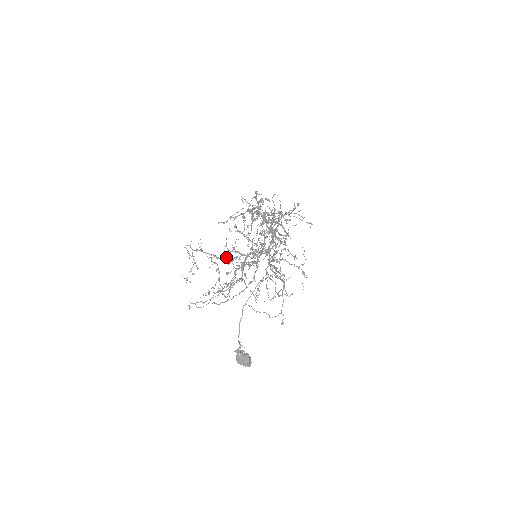
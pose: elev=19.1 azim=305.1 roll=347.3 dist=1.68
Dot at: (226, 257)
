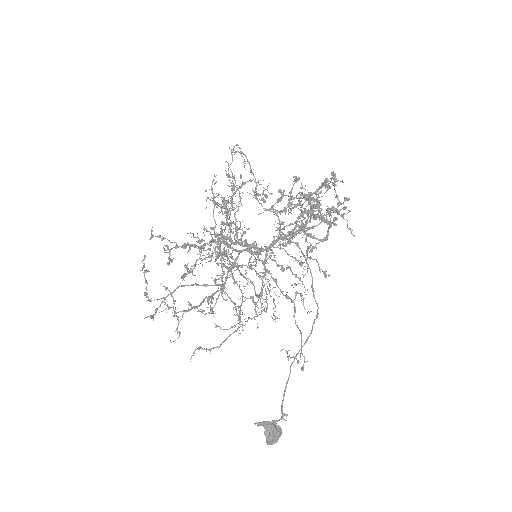
Dot at: occluded
